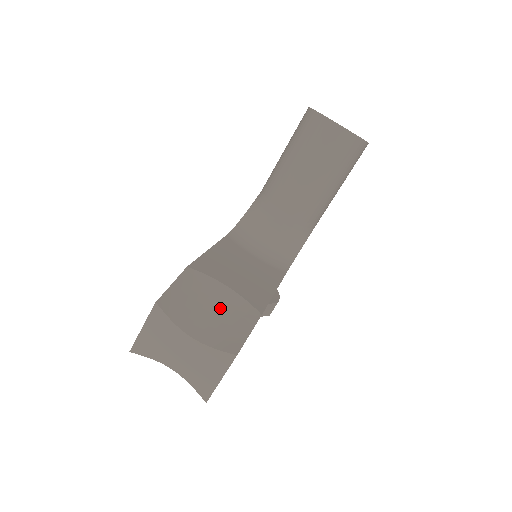
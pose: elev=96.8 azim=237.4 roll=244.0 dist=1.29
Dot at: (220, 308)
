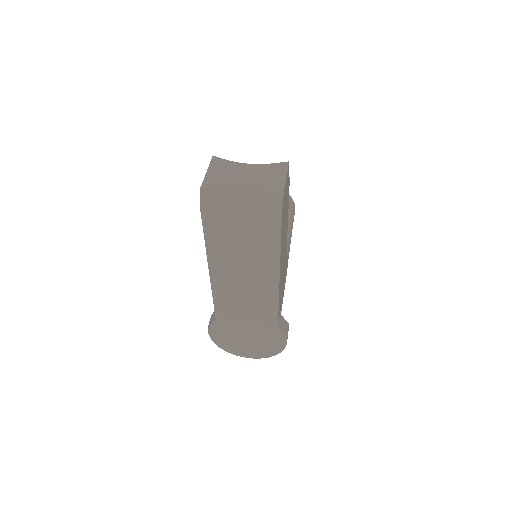
Dot at: occluded
